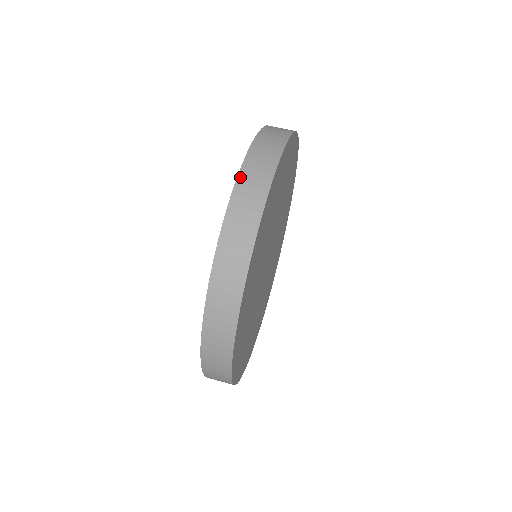
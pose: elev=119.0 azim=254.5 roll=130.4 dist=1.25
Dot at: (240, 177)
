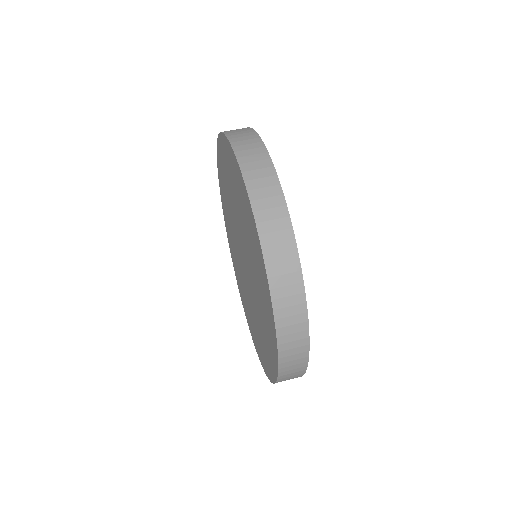
Dot at: (239, 158)
